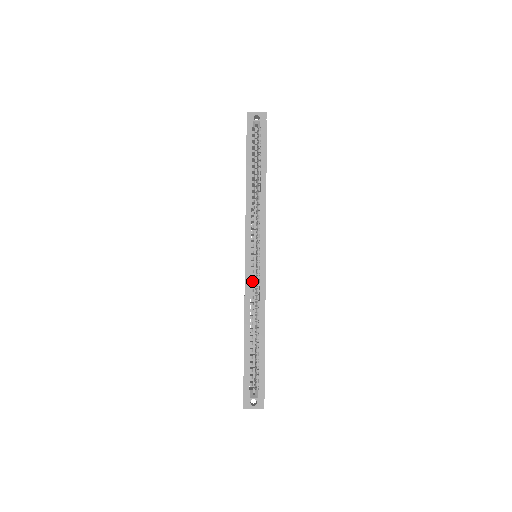
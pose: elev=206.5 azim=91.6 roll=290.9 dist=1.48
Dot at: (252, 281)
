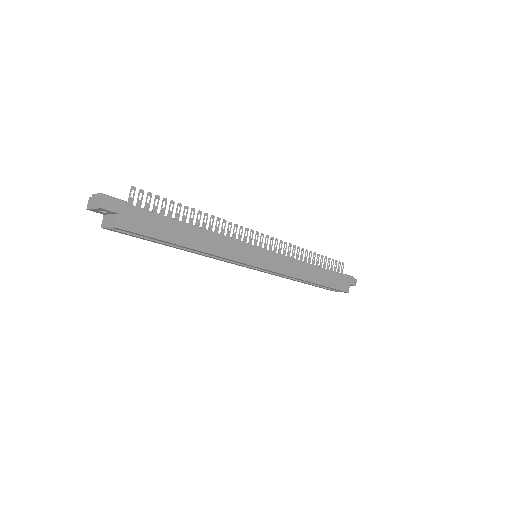
Dot at: occluded
